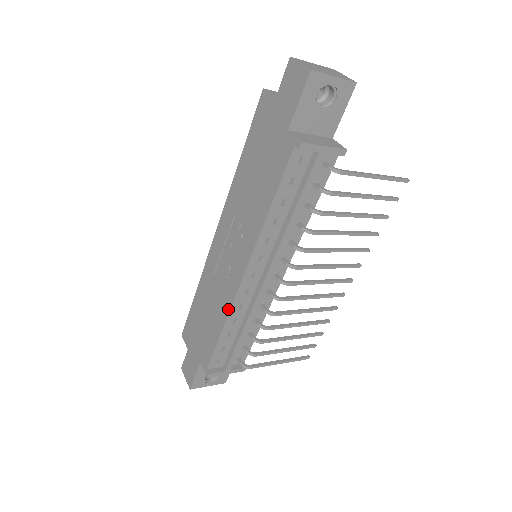
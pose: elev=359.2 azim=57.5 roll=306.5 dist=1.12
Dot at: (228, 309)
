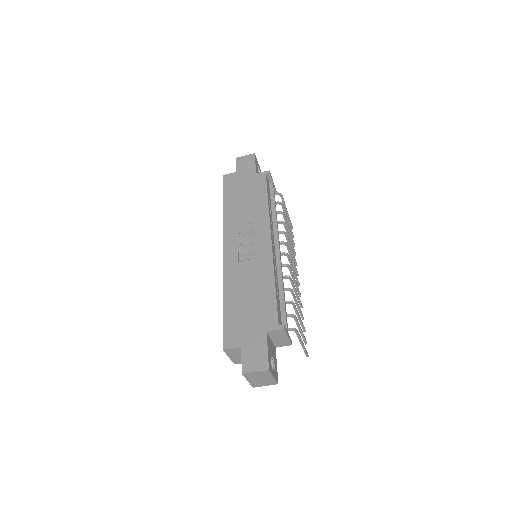
Dot at: (271, 267)
